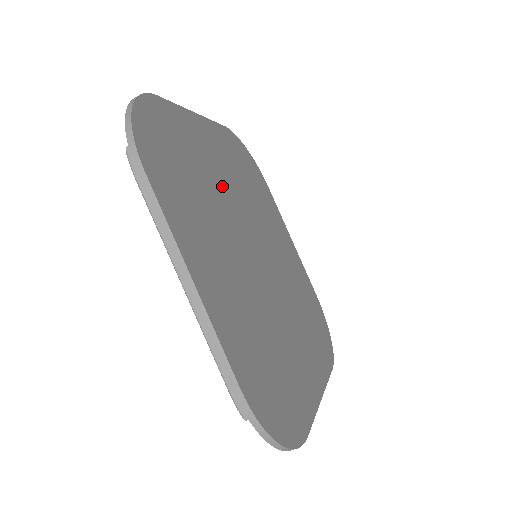
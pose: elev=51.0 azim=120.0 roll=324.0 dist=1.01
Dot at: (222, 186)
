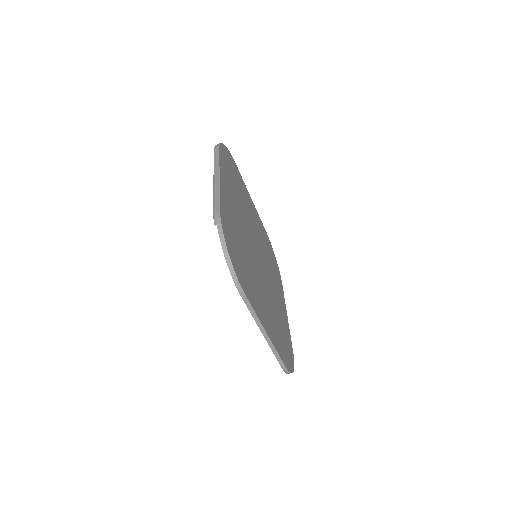
Dot at: (251, 219)
